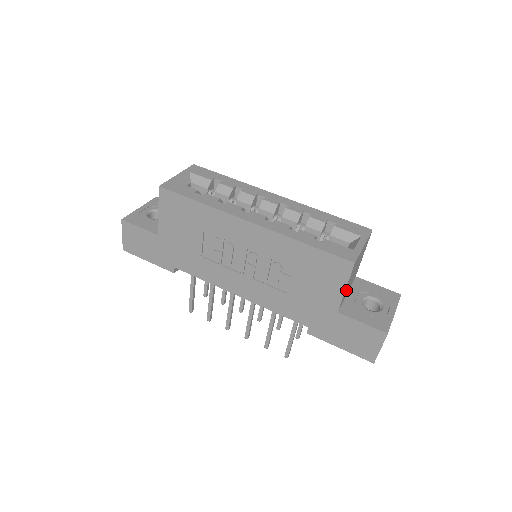
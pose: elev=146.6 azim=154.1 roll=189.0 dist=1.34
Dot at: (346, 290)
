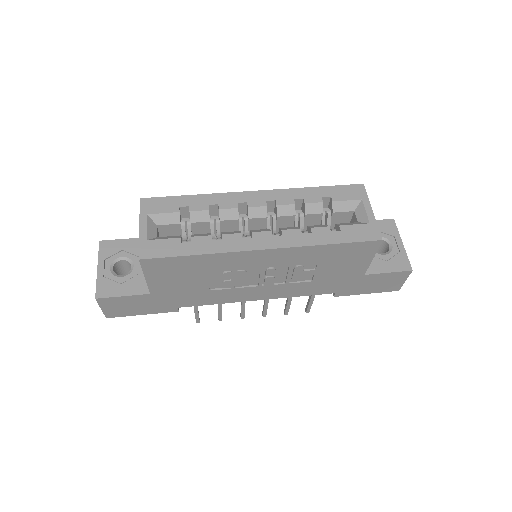
Dot at: occluded
